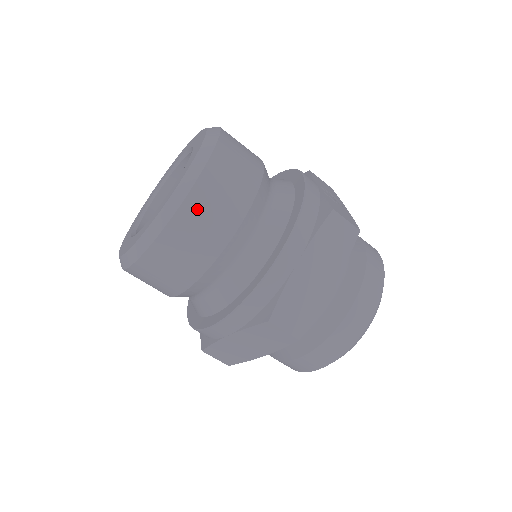
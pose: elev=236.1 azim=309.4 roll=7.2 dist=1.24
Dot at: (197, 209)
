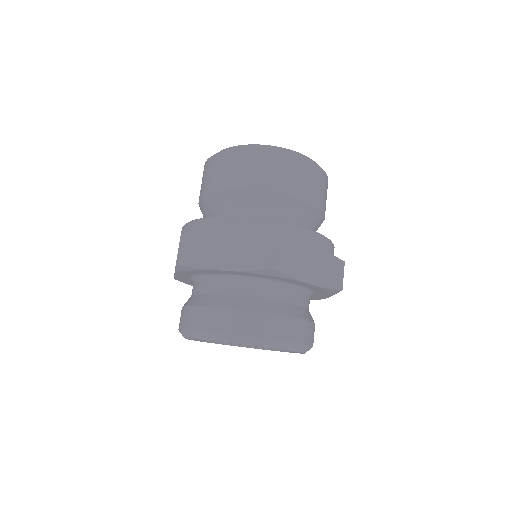
Dot at: (306, 169)
